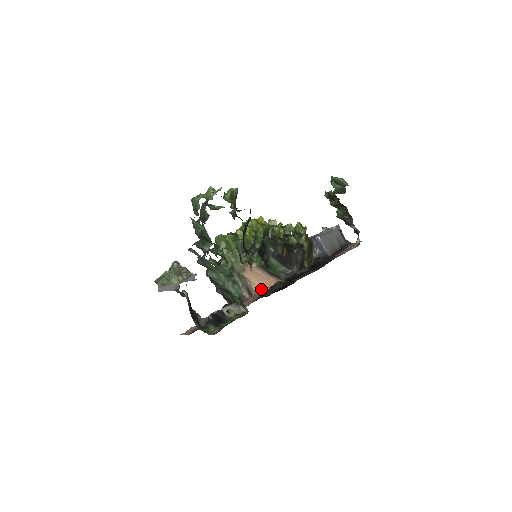
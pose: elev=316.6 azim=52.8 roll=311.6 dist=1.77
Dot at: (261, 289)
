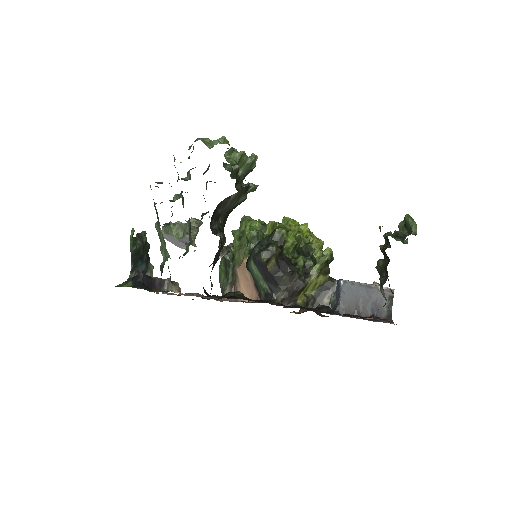
Dot at: occluded
